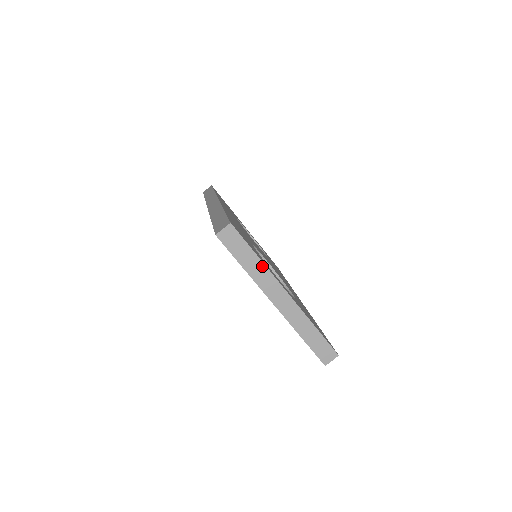
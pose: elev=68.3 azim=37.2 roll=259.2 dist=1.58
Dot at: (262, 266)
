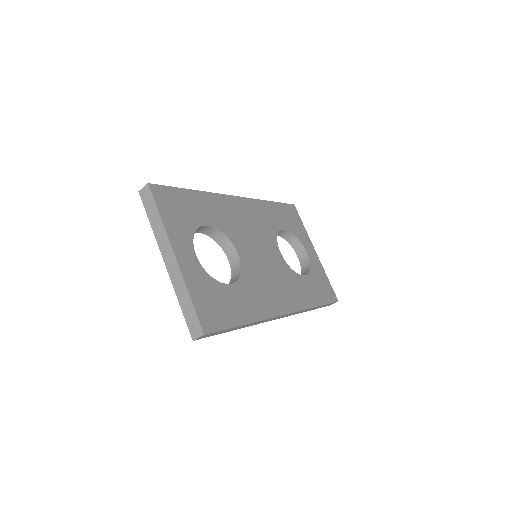
Dot at: (162, 225)
